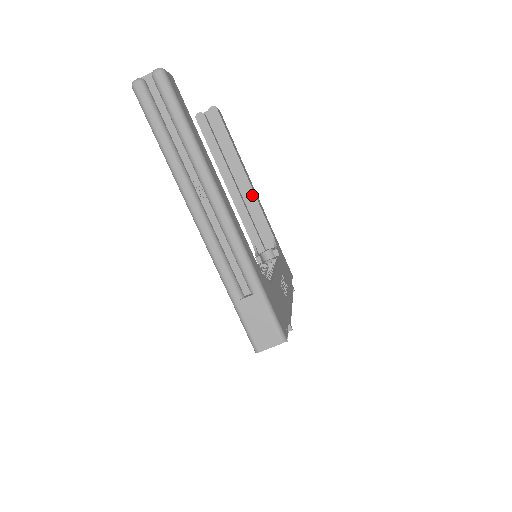
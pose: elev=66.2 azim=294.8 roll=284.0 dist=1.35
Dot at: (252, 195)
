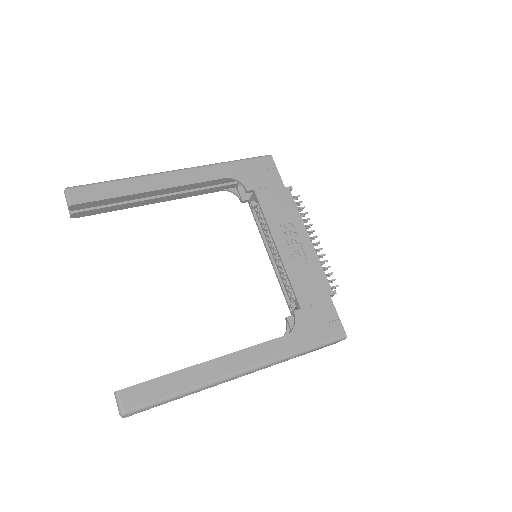
Dot at: (180, 188)
